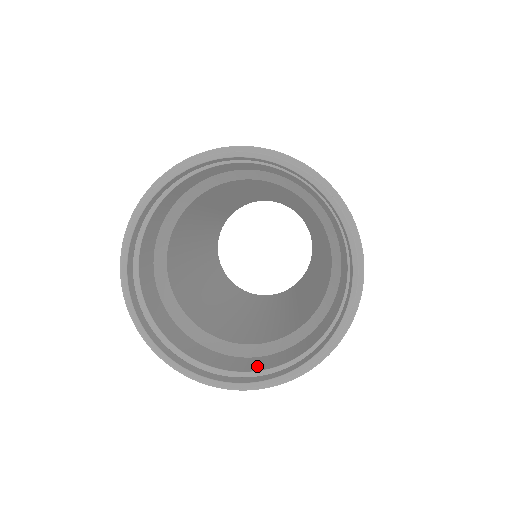
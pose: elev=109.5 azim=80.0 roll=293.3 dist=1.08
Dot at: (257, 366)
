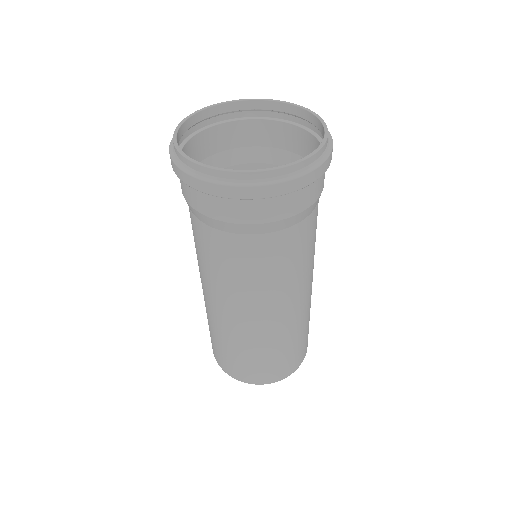
Dot at: occluded
